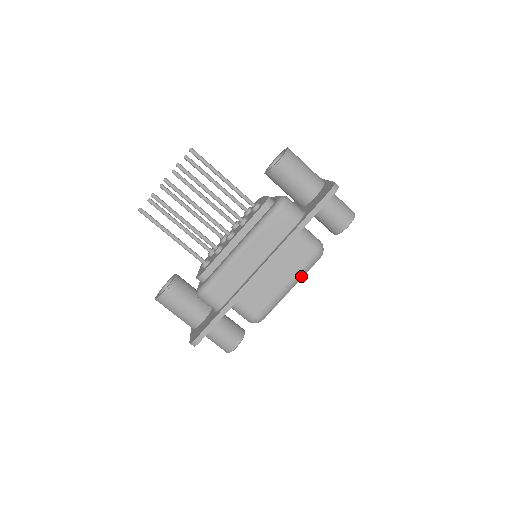
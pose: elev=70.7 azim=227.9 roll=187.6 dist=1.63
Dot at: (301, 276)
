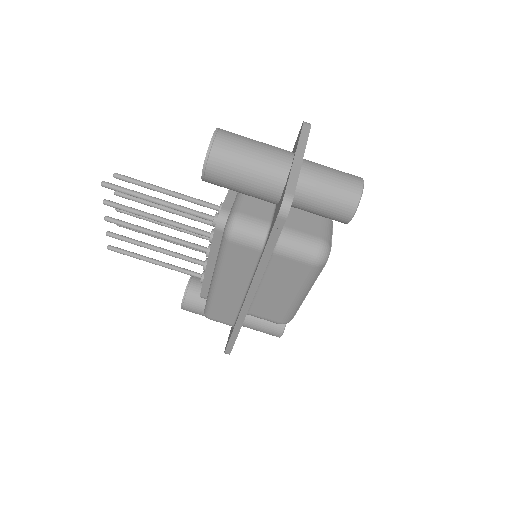
Dot at: (310, 284)
